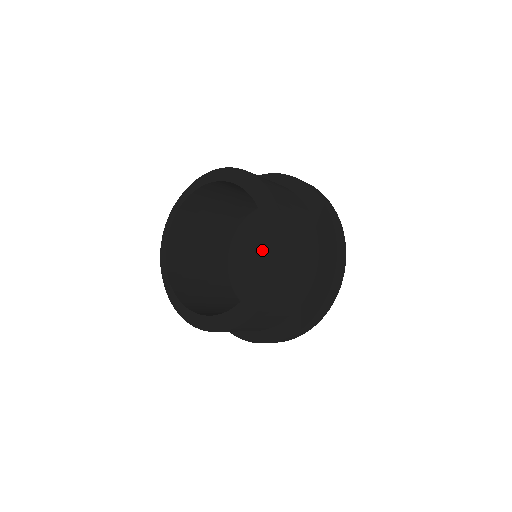
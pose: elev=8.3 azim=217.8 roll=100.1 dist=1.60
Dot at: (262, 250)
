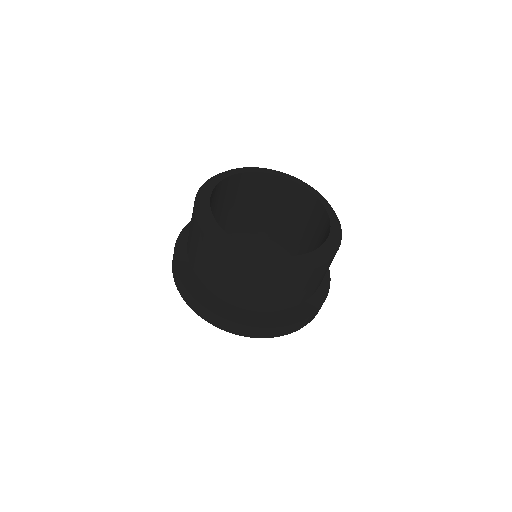
Dot at: occluded
